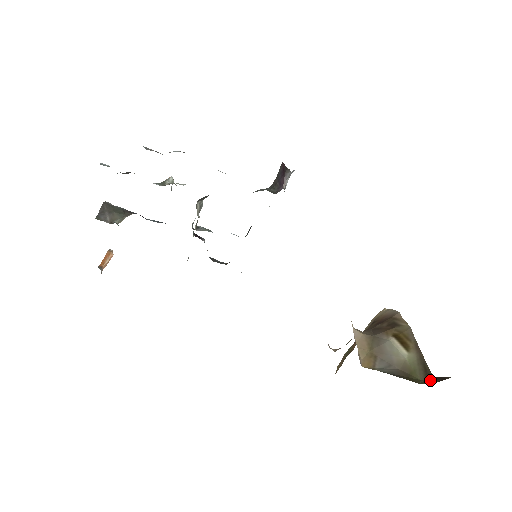
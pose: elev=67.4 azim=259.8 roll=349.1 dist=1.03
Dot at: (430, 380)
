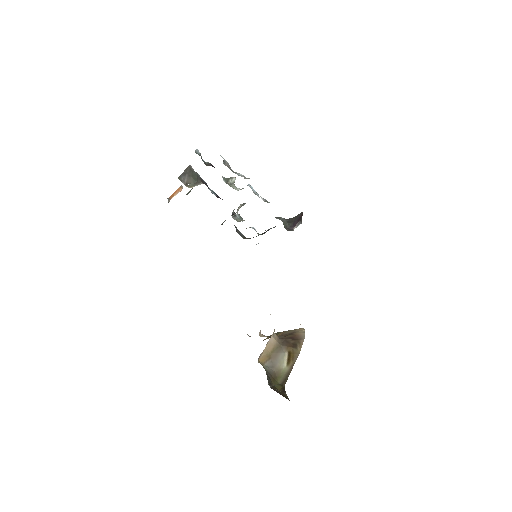
Dot at: (281, 387)
